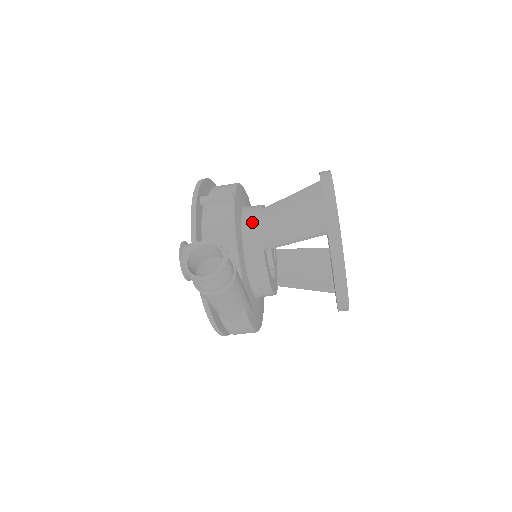
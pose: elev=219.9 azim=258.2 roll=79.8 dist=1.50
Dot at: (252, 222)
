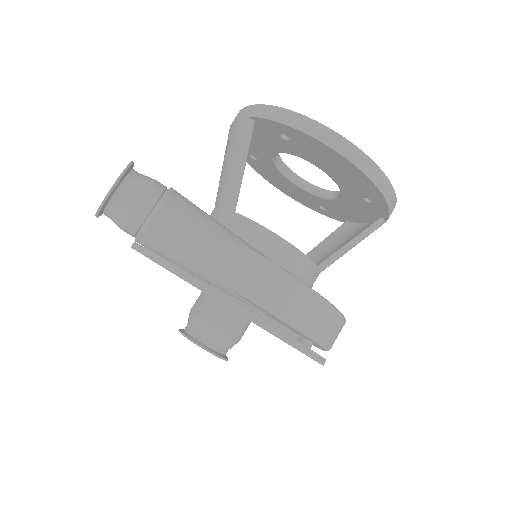
Dot at: occluded
